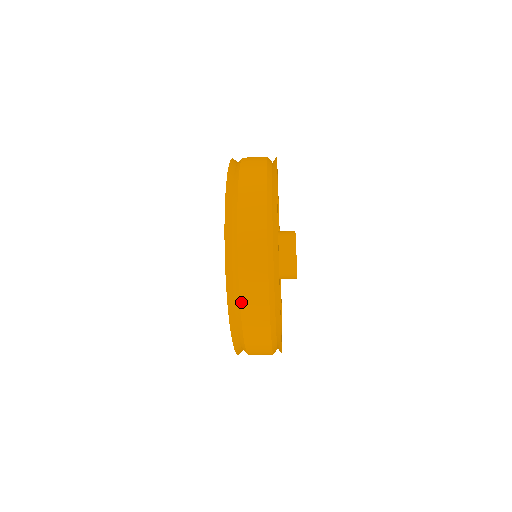
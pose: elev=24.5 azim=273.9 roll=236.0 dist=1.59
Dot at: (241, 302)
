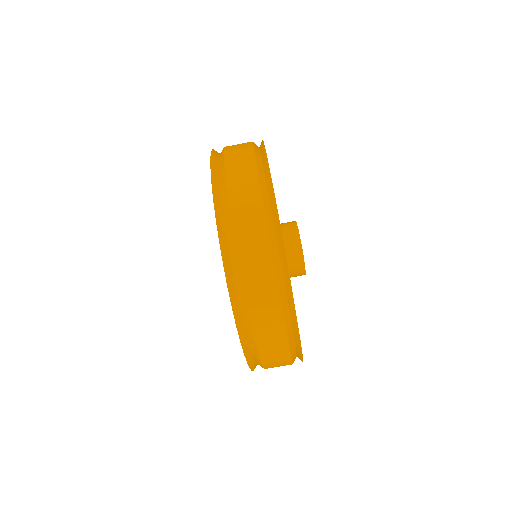
Dot at: (232, 218)
